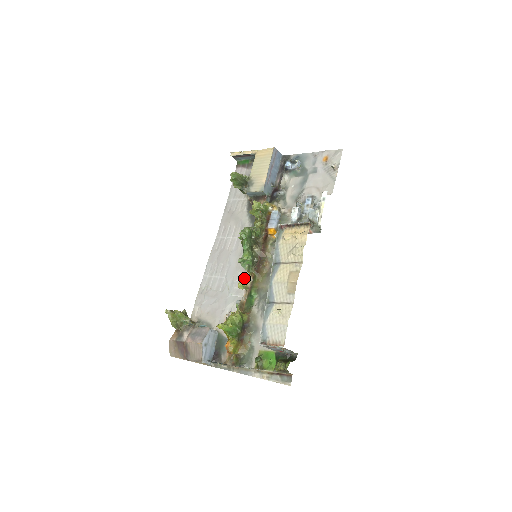
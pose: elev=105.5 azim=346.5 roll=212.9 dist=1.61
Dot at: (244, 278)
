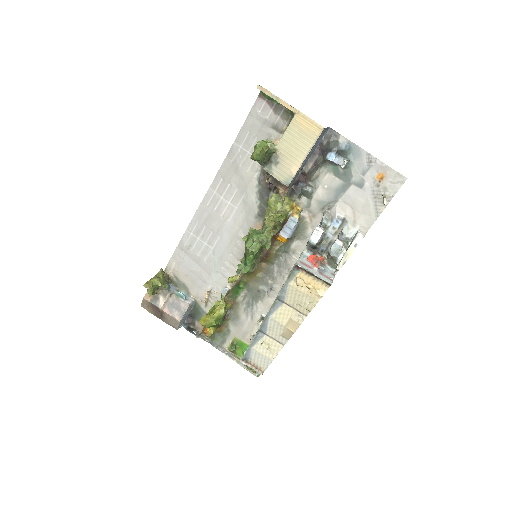
Dot at: (235, 265)
